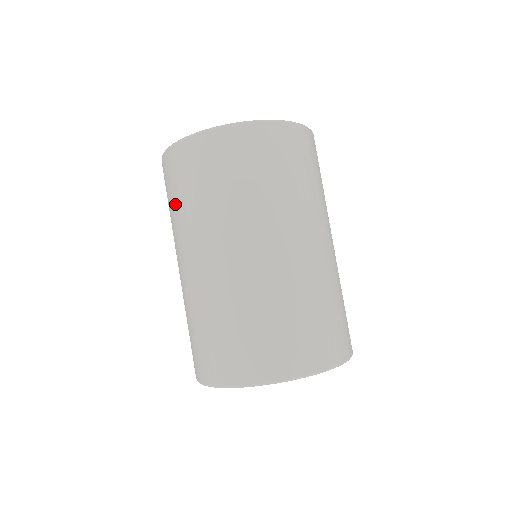
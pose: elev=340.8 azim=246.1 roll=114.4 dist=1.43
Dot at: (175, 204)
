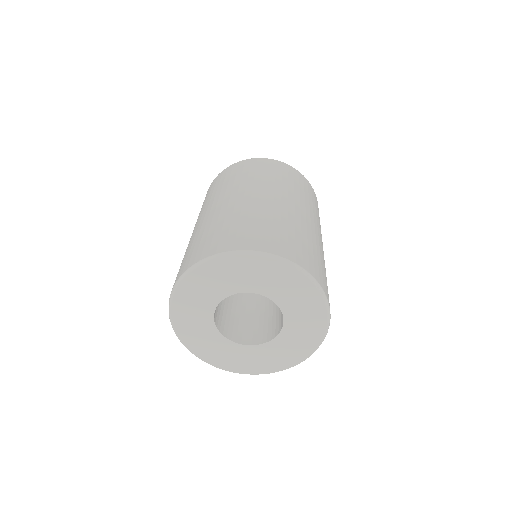
Dot at: occluded
